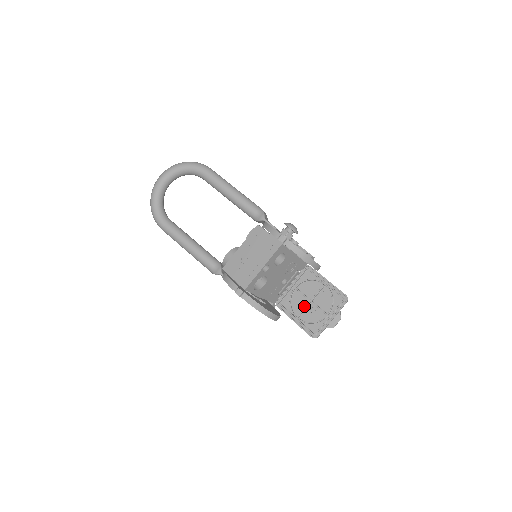
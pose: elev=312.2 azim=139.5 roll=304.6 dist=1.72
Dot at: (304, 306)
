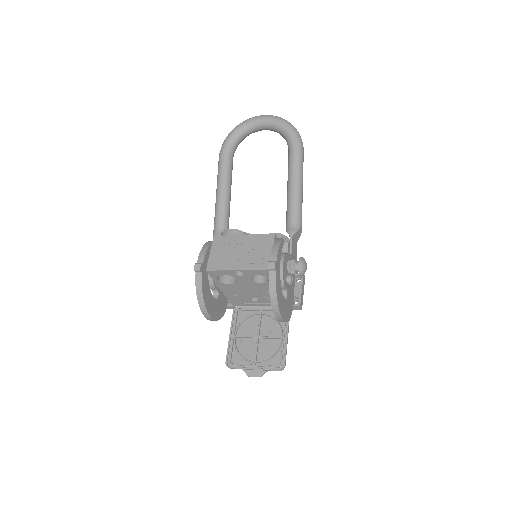
Dot at: (250, 334)
